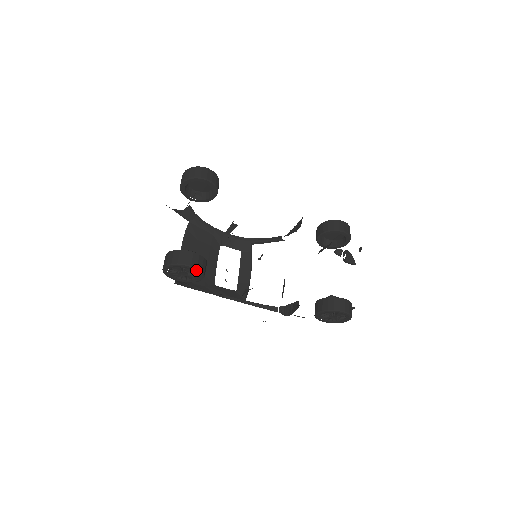
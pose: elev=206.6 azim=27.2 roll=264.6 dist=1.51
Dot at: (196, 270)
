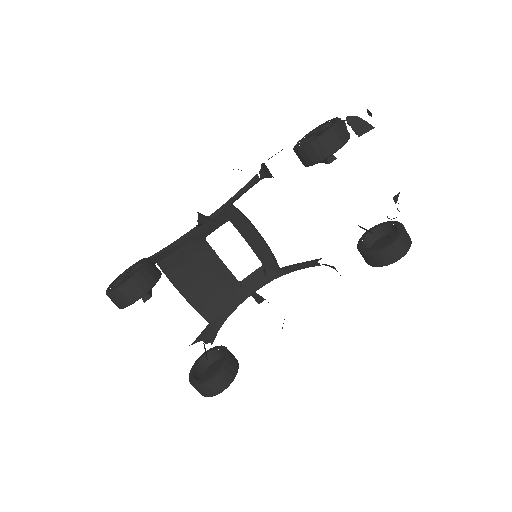
Dot at: (229, 384)
